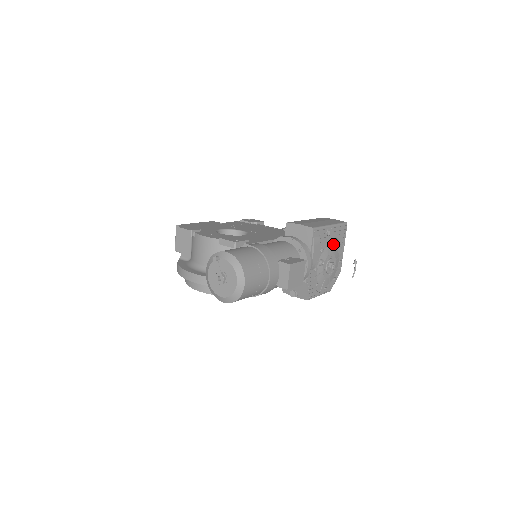
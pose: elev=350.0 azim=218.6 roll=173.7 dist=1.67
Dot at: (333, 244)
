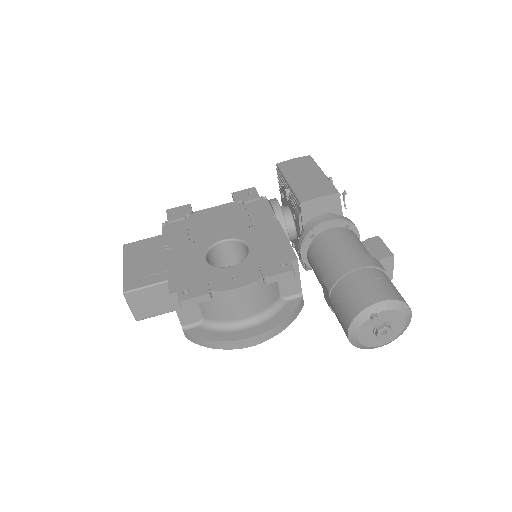
Dot at: occluded
